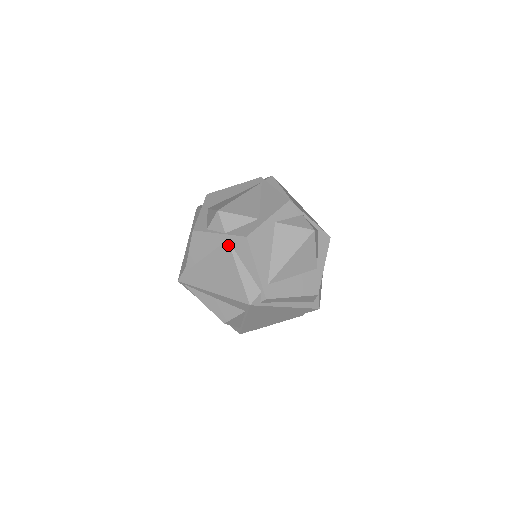
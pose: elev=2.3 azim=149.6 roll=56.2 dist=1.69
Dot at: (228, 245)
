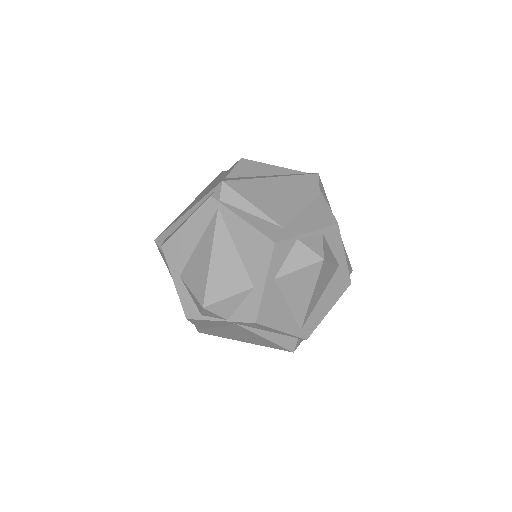
Dot at: (238, 326)
